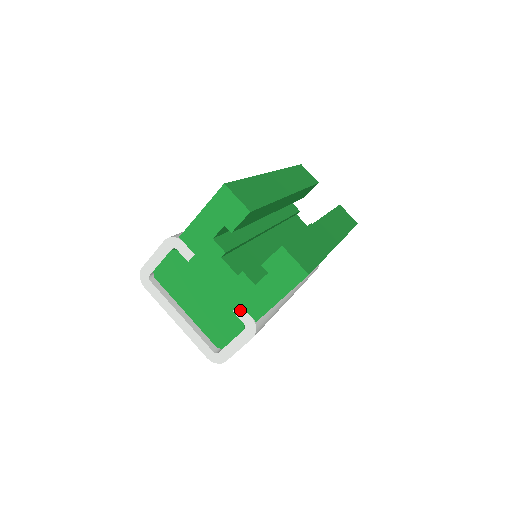
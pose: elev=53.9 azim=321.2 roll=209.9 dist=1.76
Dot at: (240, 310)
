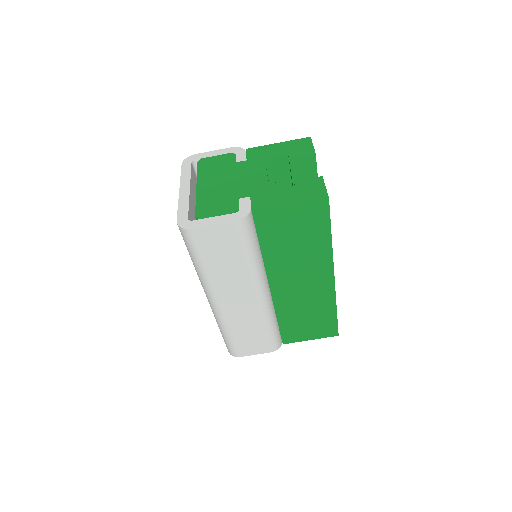
Dot at: (246, 200)
